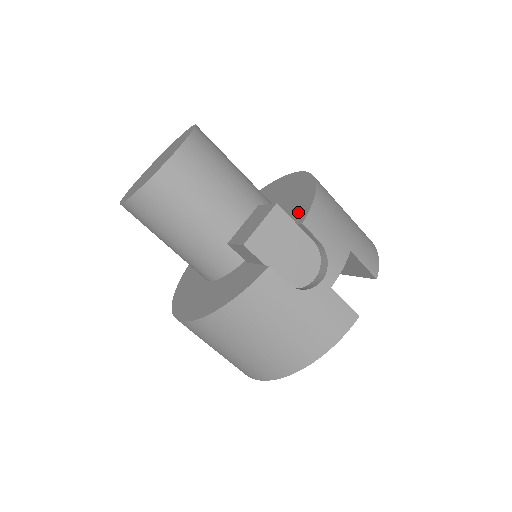
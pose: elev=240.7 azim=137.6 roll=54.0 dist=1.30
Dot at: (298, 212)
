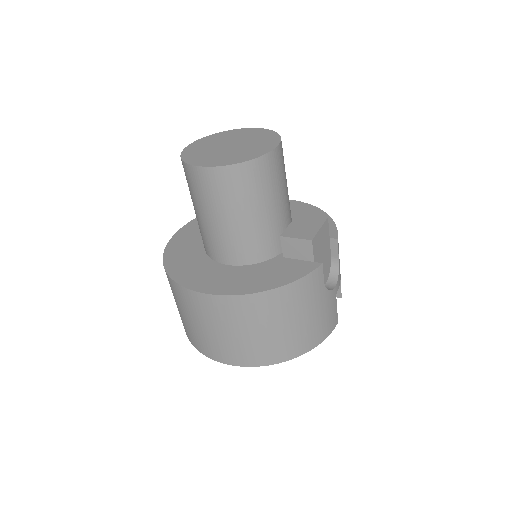
Dot at: occluded
